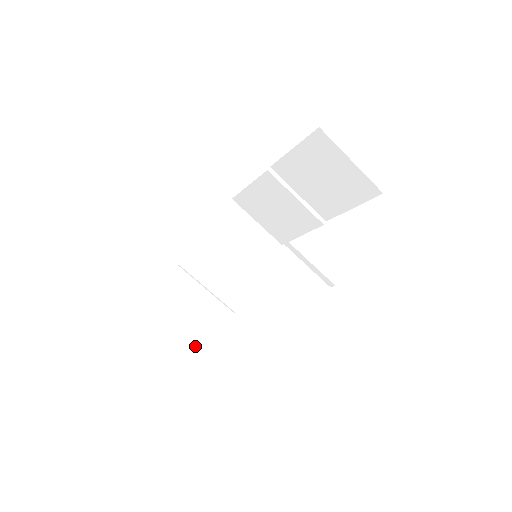
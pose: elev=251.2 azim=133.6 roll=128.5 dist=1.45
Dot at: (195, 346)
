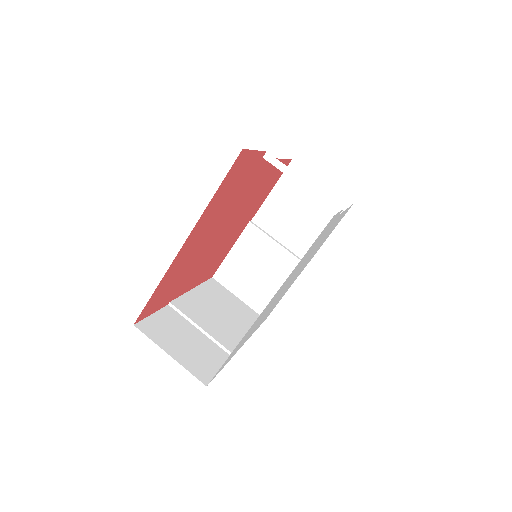
Dot at: (195, 372)
